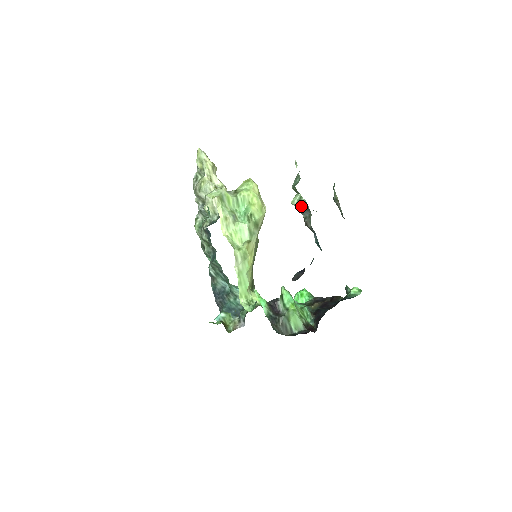
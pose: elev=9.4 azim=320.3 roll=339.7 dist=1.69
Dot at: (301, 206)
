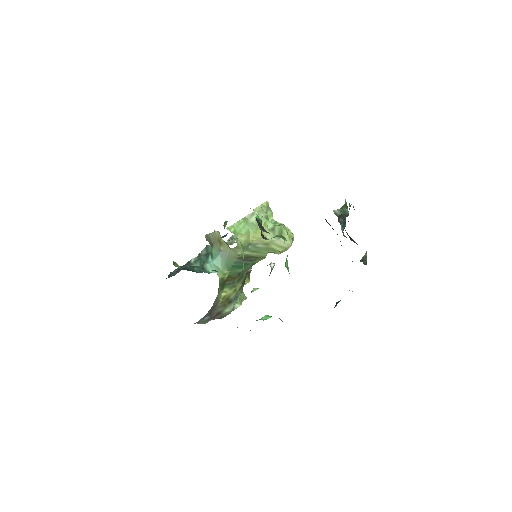
Dot at: (342, 212)
